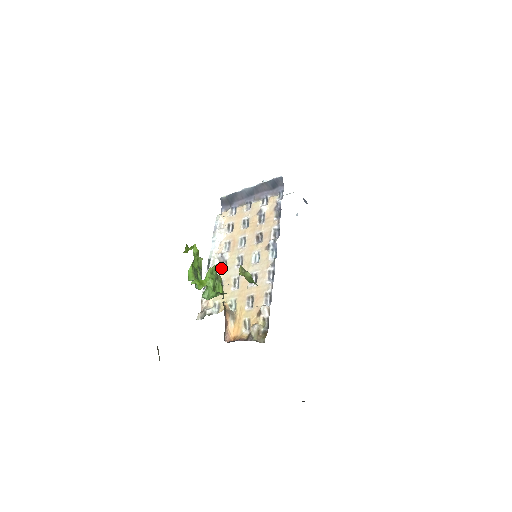
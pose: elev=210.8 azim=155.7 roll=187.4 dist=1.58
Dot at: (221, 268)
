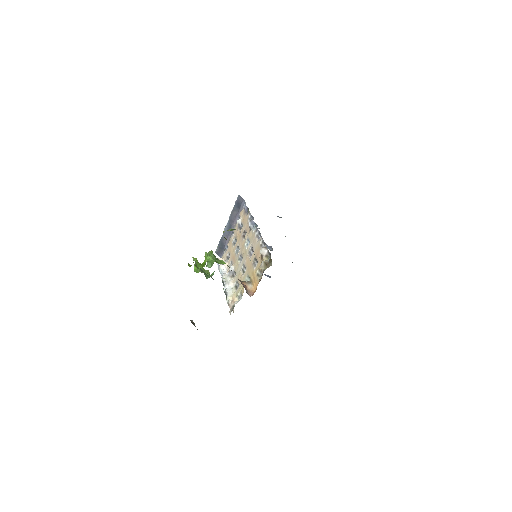
Dot at: occluded
